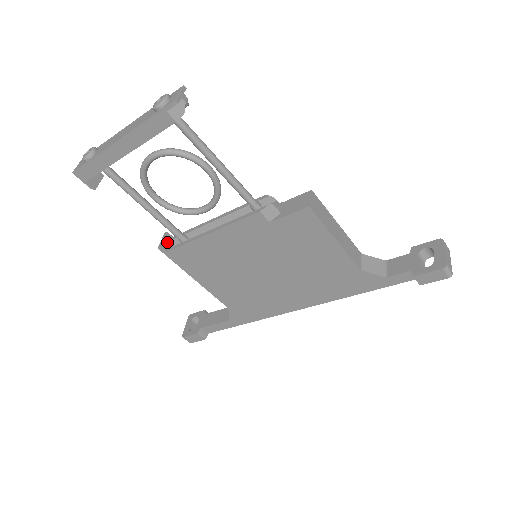
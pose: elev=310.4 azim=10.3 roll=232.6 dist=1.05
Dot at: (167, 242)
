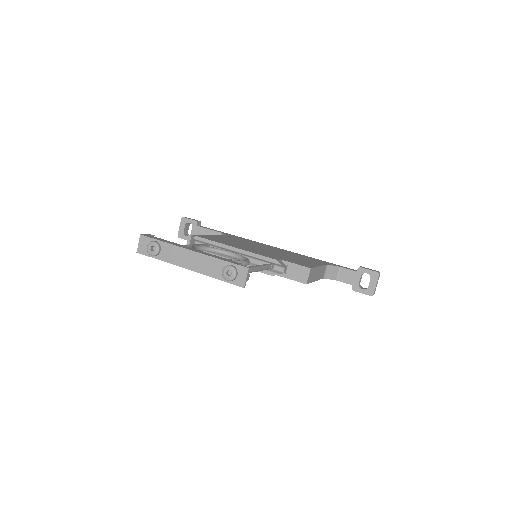
Dot at: (191, 243)
